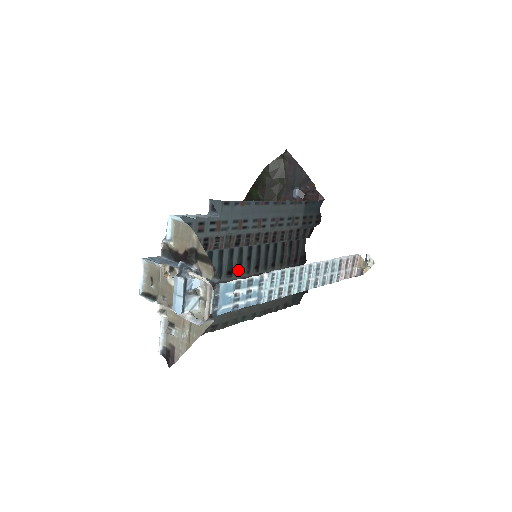
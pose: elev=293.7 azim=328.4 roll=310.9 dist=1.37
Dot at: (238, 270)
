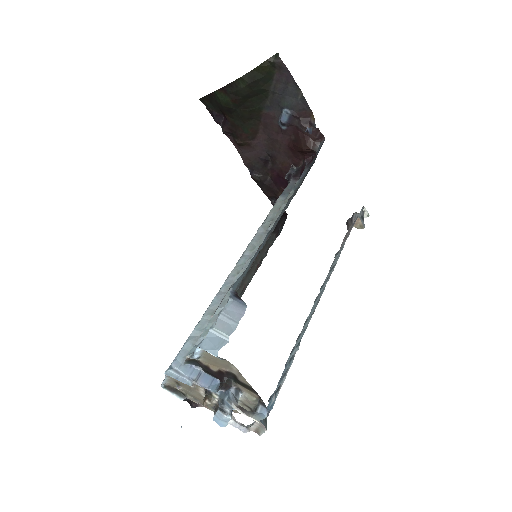
Dot at: occluded
